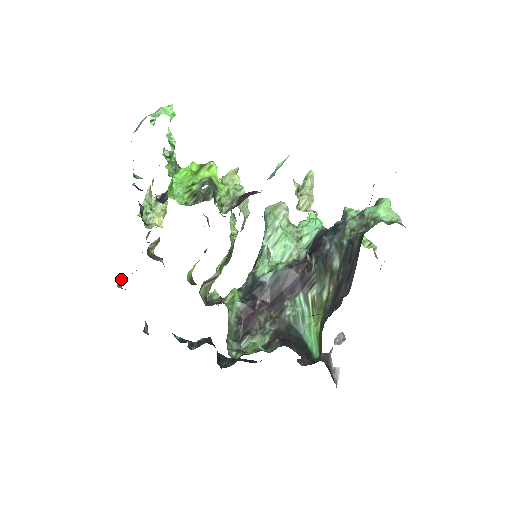
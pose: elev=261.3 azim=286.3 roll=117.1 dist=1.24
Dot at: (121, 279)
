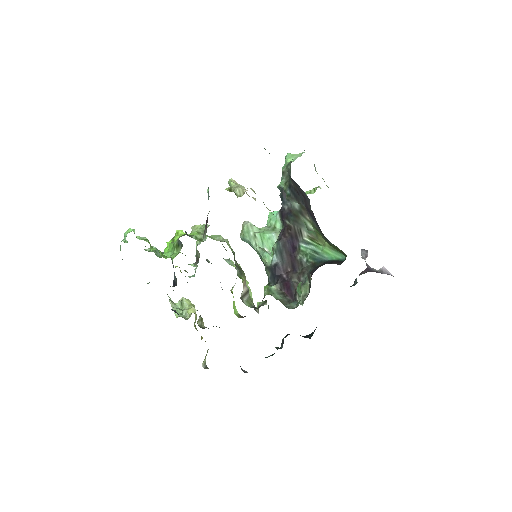
Dot at: (203, 363)
